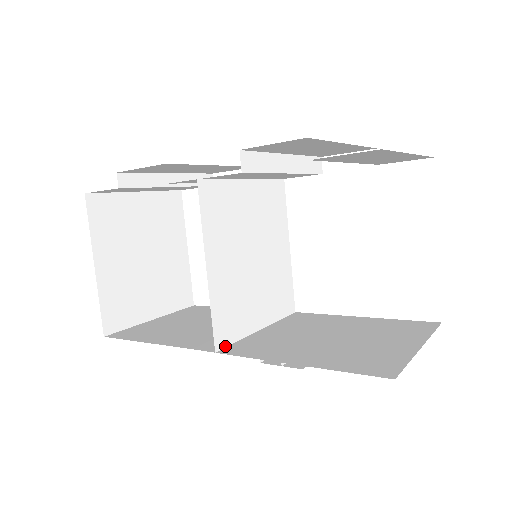
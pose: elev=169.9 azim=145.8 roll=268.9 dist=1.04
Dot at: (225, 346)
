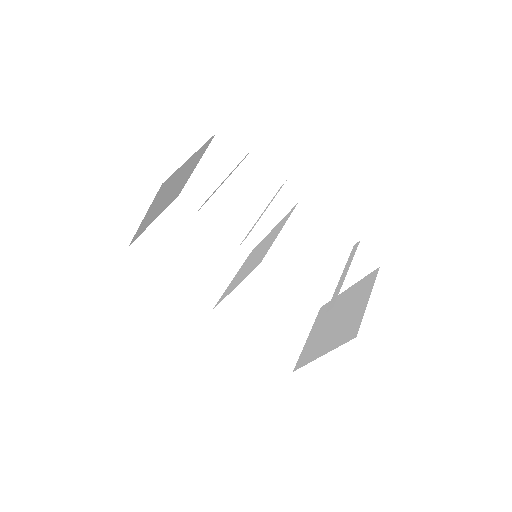
Dot at: (217, 303)
